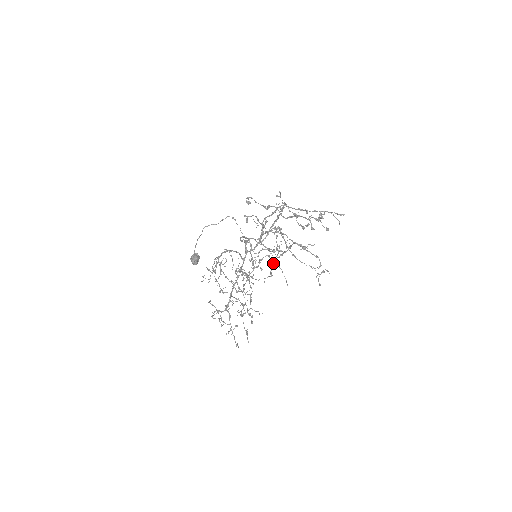
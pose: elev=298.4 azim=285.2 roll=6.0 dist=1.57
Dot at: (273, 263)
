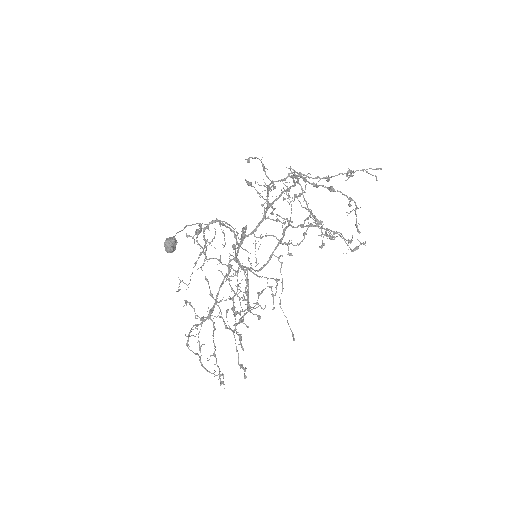
Dot at: occluded
